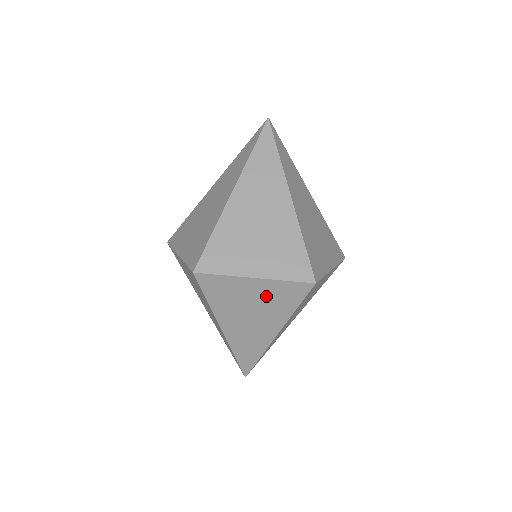
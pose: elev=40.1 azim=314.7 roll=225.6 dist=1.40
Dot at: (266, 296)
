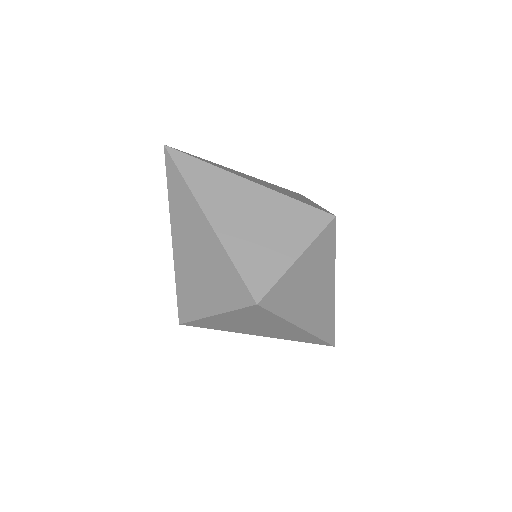
Dot at: (313, 264)
